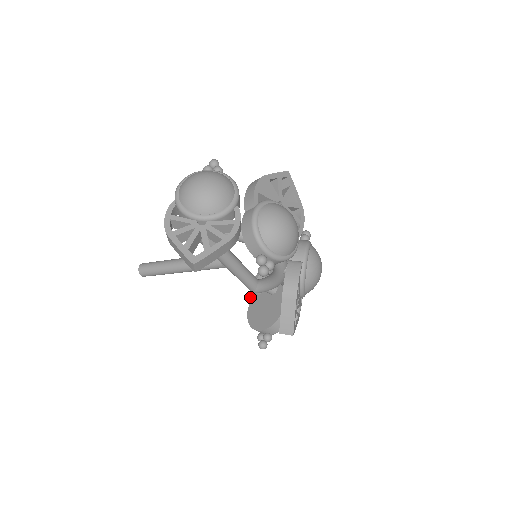
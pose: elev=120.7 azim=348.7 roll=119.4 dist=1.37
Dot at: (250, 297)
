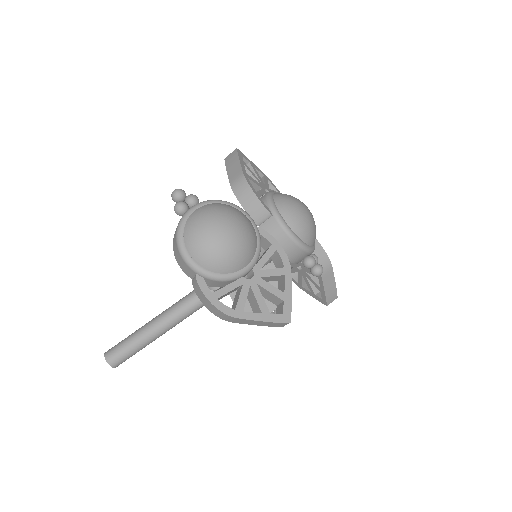
Dot at: occluded
